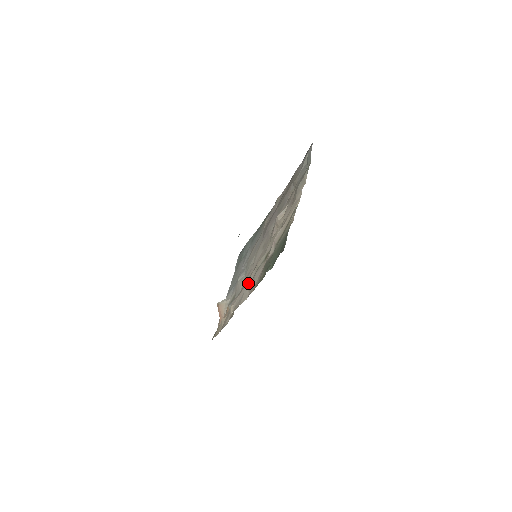
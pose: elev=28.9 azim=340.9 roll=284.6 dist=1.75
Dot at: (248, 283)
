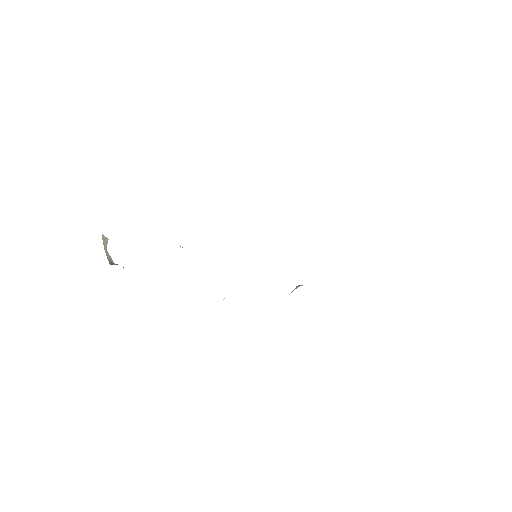
Dot at: occluded
